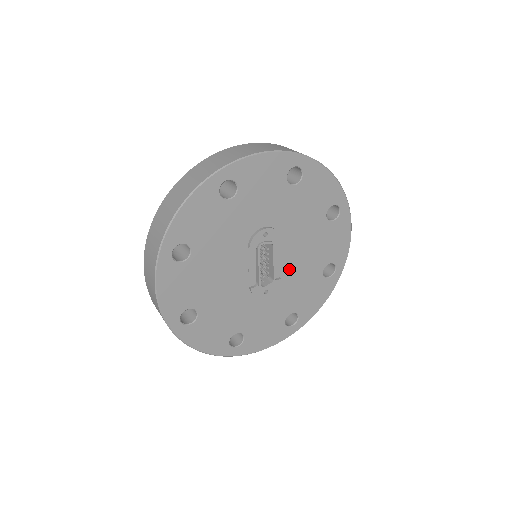
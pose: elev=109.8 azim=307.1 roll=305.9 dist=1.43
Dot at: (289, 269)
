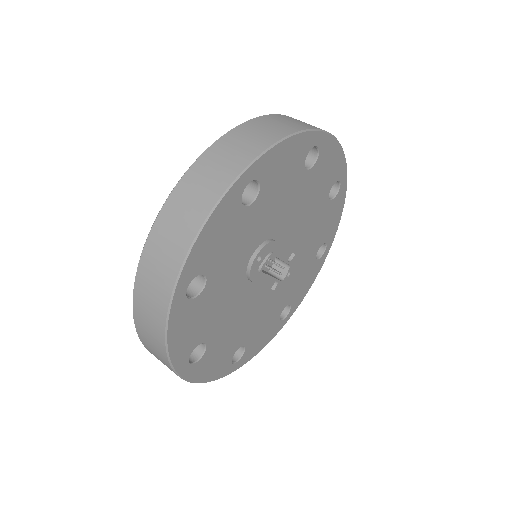
Dot at: (297, 238)
